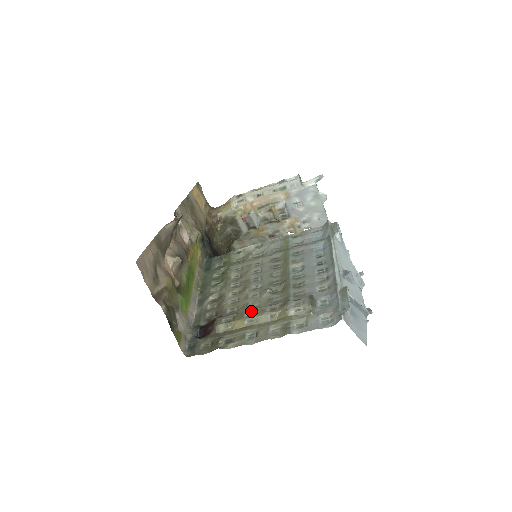
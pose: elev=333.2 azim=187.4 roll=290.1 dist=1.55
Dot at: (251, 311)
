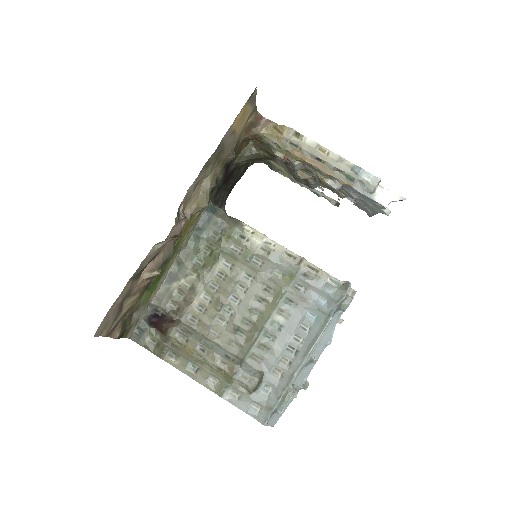
Dot at: (205, 348)
